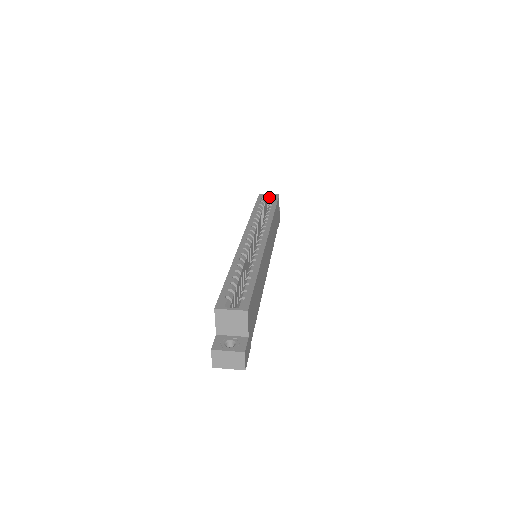
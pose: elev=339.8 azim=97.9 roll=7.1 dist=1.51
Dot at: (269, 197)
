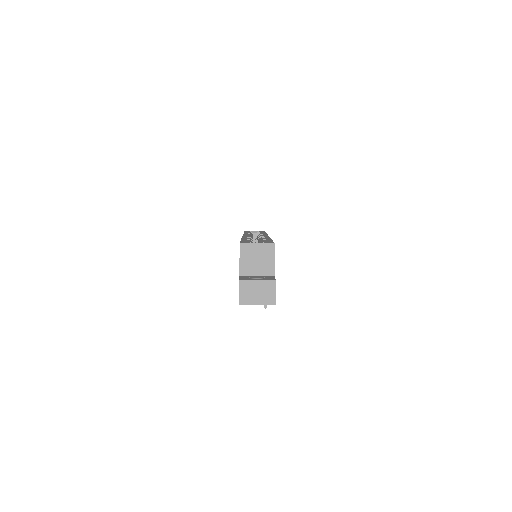
Dot at: (255, 232)
